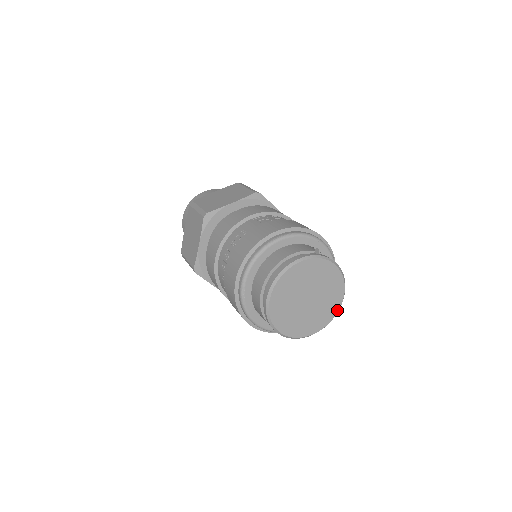
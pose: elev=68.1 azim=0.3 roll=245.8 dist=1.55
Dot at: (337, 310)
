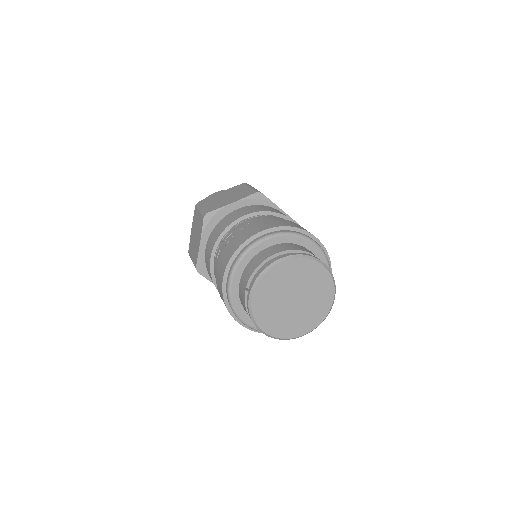
Dot at: (328, 274)
